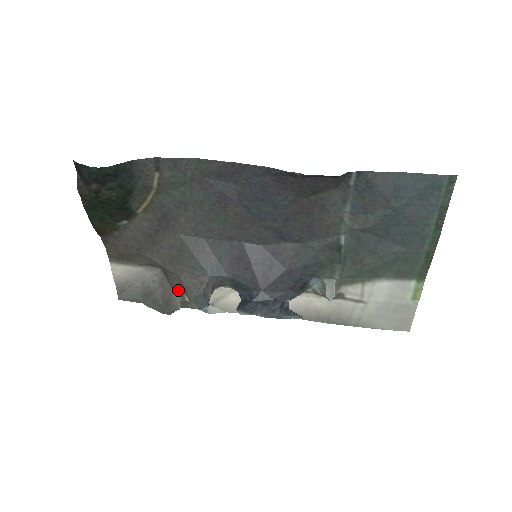
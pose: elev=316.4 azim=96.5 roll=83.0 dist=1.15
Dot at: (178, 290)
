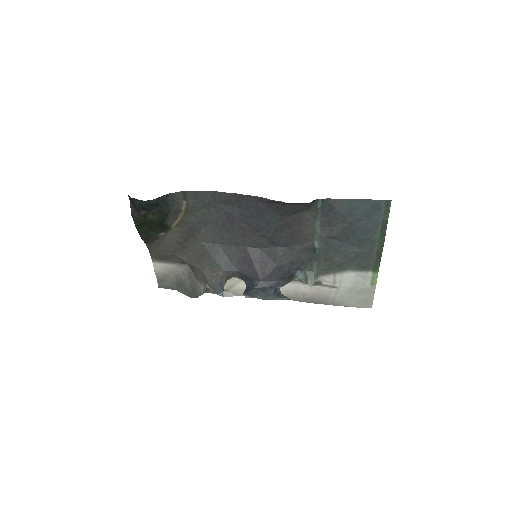
Dot at: (201, 281)
